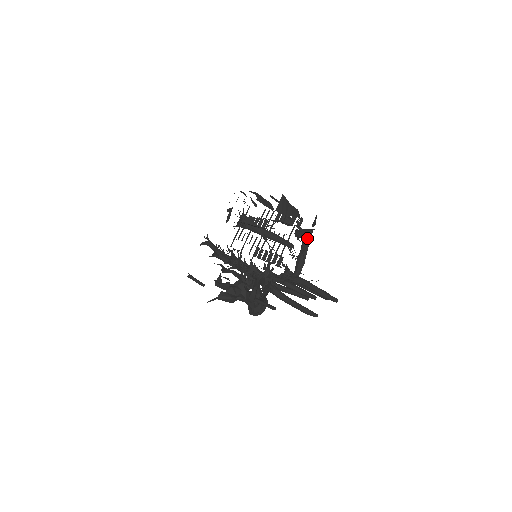
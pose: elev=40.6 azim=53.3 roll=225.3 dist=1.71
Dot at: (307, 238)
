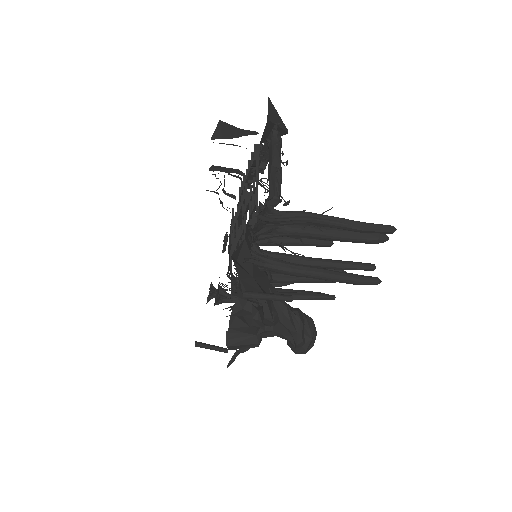
Dot at: (272, 143)
